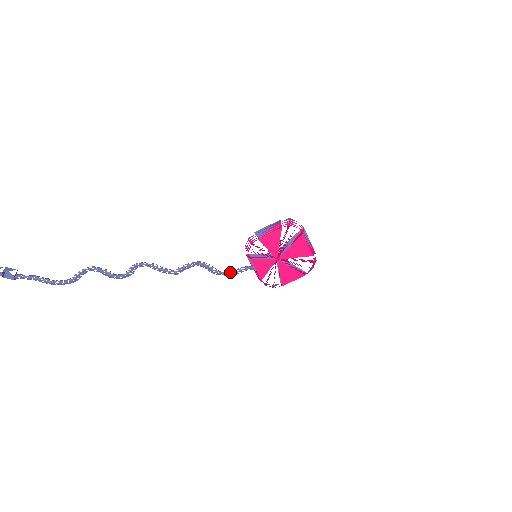
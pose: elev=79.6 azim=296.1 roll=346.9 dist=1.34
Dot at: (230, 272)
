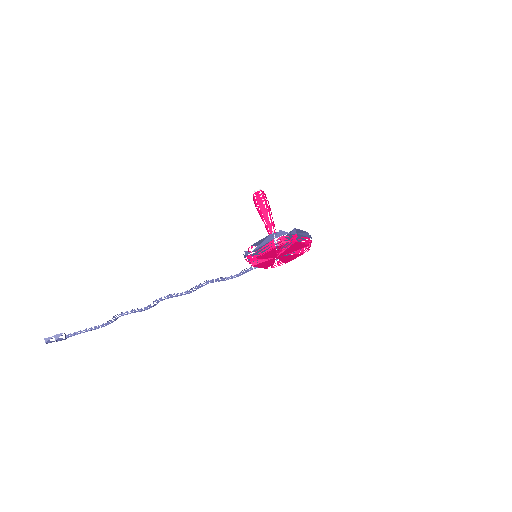
Dot at: occluded
